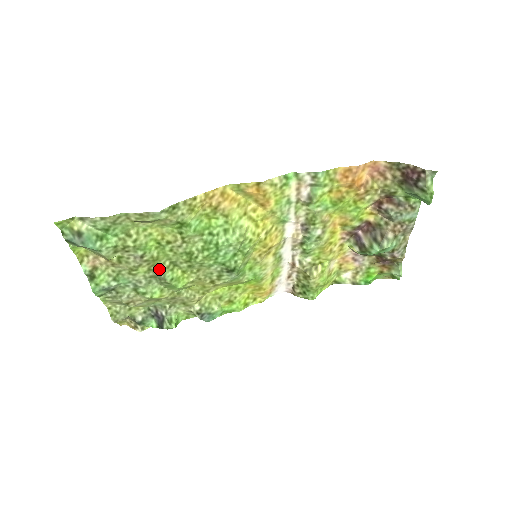
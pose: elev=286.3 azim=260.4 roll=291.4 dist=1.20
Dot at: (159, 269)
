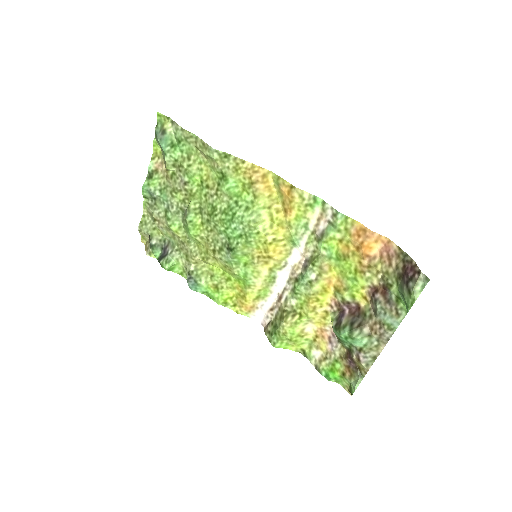
Dot at: (189, 205)
